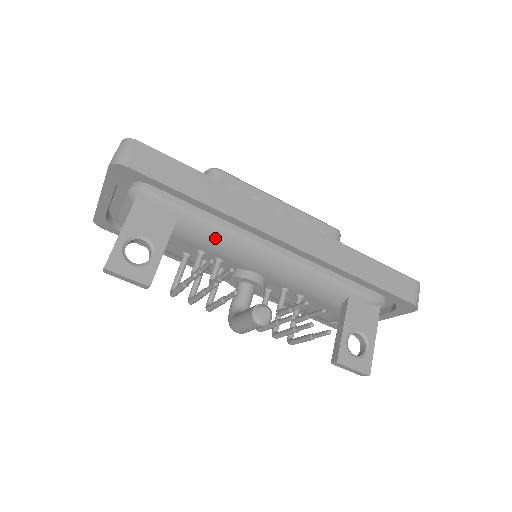
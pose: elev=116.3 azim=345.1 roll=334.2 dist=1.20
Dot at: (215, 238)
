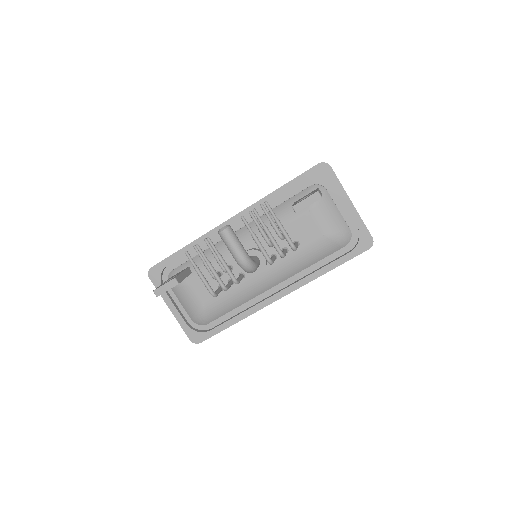
Dot at: (211, 256)
